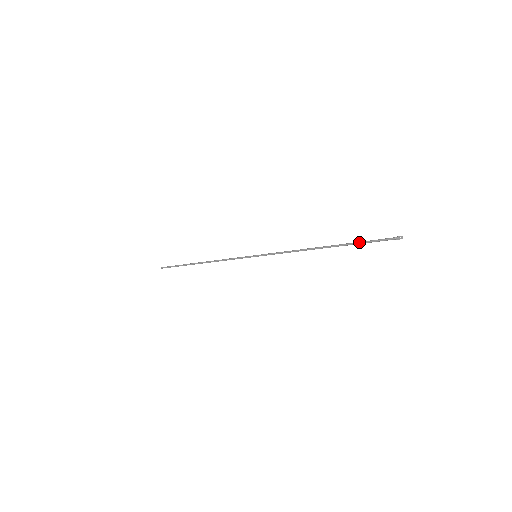
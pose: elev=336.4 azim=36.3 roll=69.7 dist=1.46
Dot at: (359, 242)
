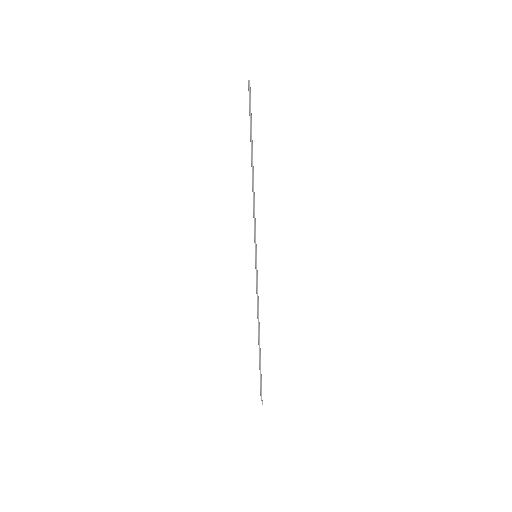
Dot at: (260, 371)
